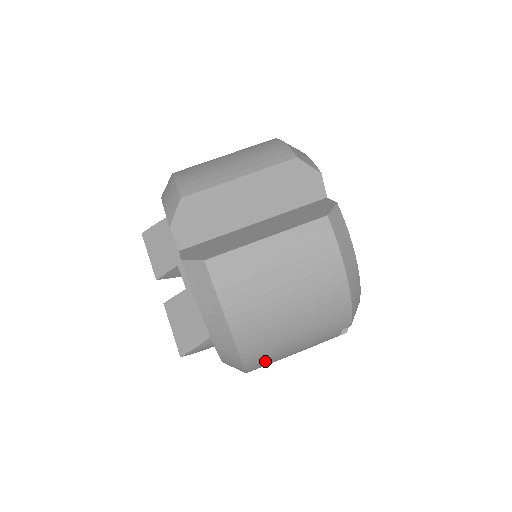
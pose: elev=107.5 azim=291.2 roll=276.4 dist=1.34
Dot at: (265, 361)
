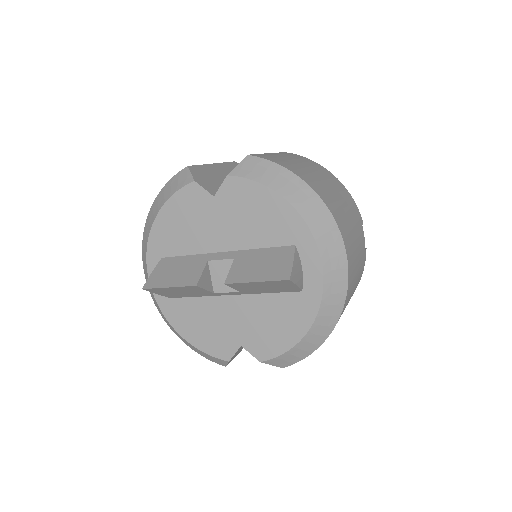
Dot at: (349, 244)
